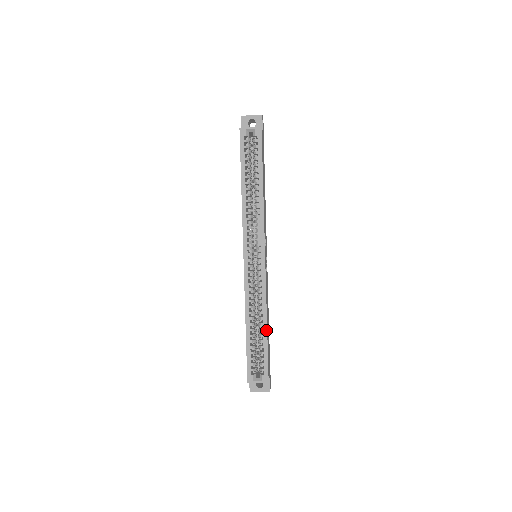
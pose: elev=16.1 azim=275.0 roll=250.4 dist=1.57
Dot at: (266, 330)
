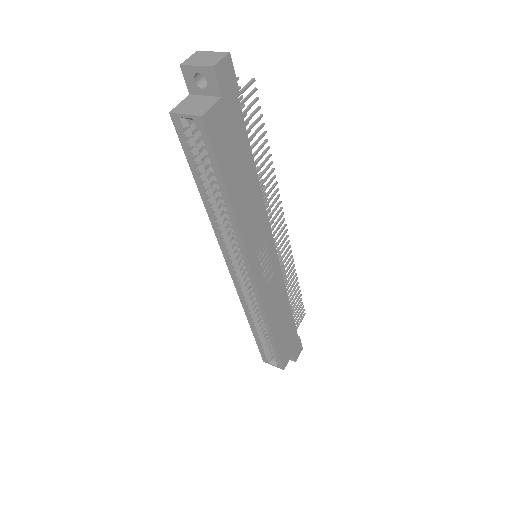
Dot at: (272, 337)
